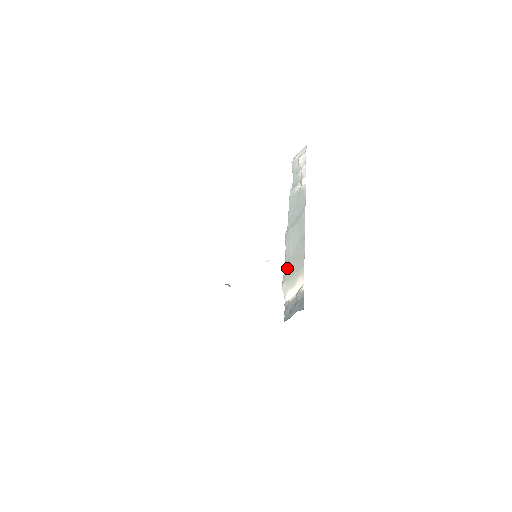
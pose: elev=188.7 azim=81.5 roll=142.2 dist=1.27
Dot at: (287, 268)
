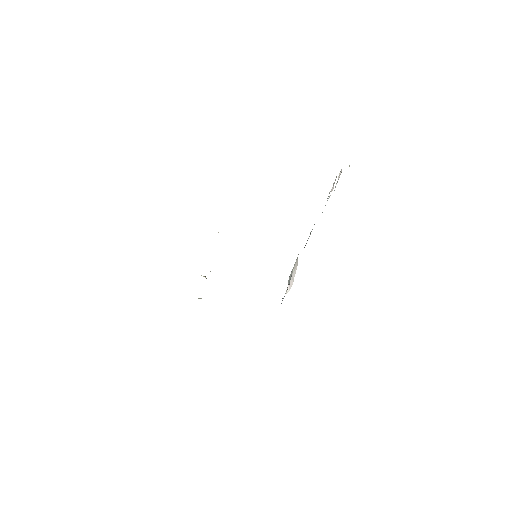
Dot at: occluded
